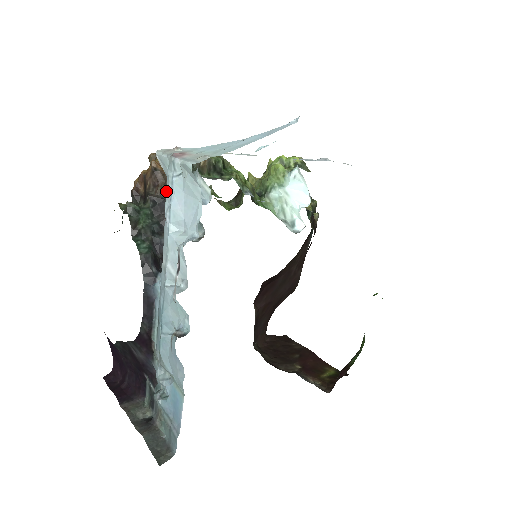
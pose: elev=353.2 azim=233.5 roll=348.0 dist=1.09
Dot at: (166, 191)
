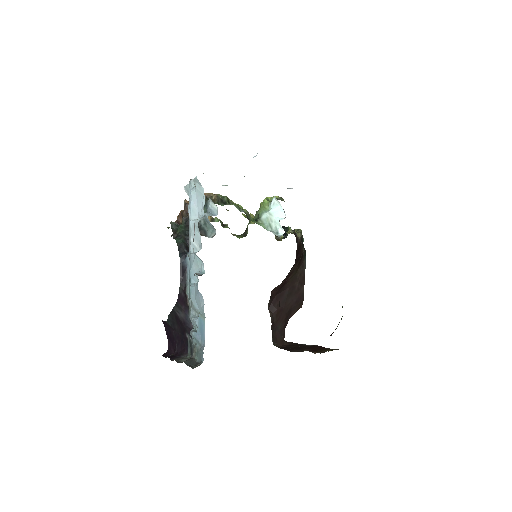
Dot at: occluded
